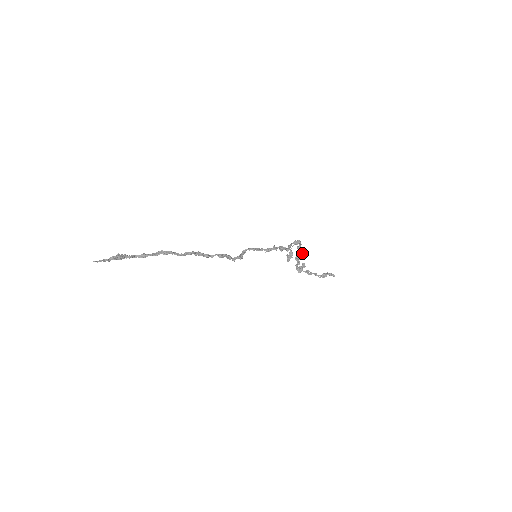
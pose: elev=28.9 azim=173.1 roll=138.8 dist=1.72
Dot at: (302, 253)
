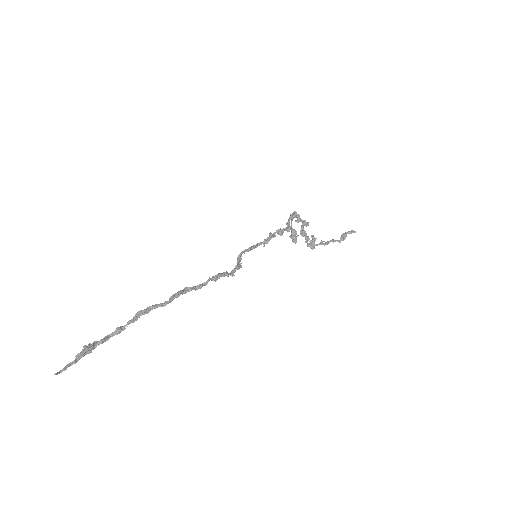
Dot at: (305, 225)
